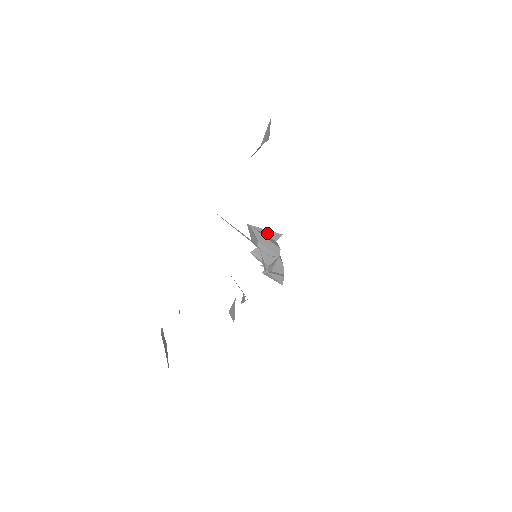
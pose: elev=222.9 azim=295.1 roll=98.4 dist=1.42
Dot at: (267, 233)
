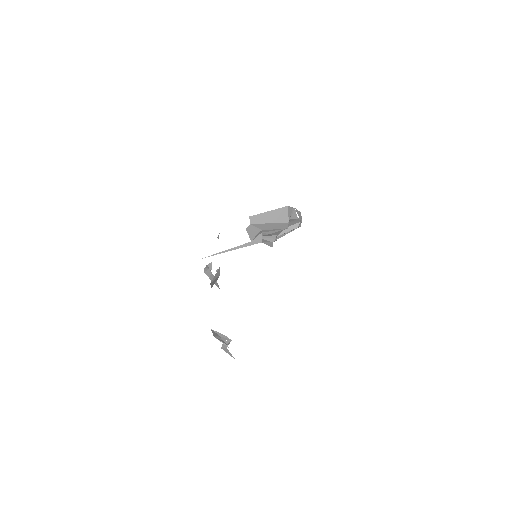
Dot at: (274, 210)
